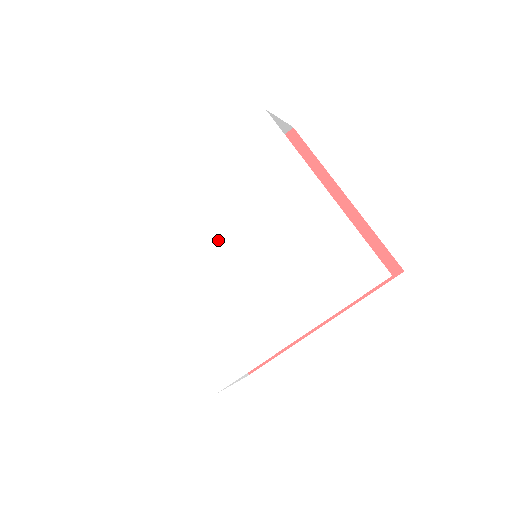
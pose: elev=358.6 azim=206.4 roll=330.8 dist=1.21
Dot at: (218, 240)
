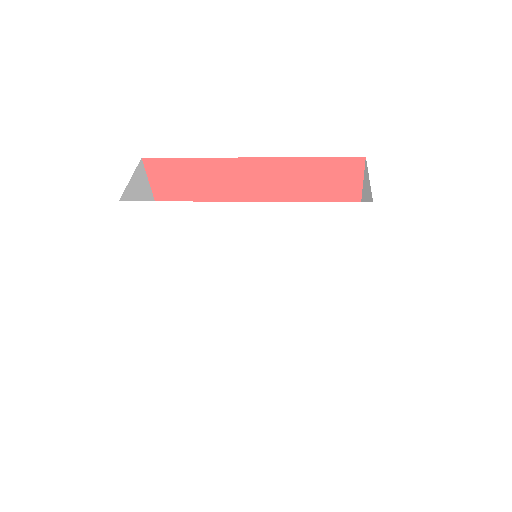
Dot at: (240, 260)
